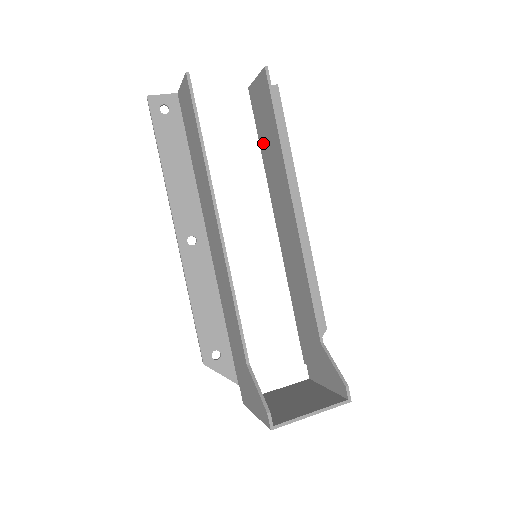
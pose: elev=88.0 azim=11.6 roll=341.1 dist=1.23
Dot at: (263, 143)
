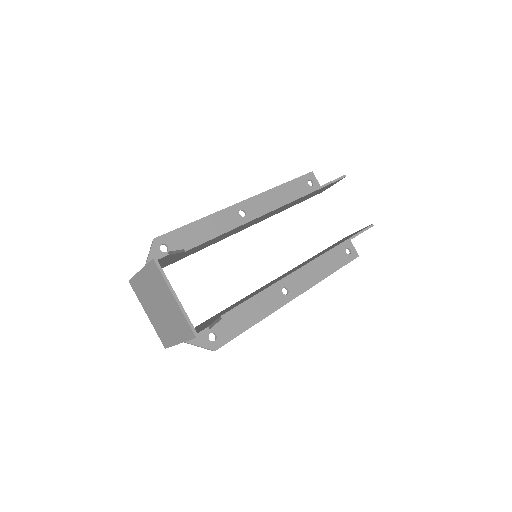
Dot at: occluded
